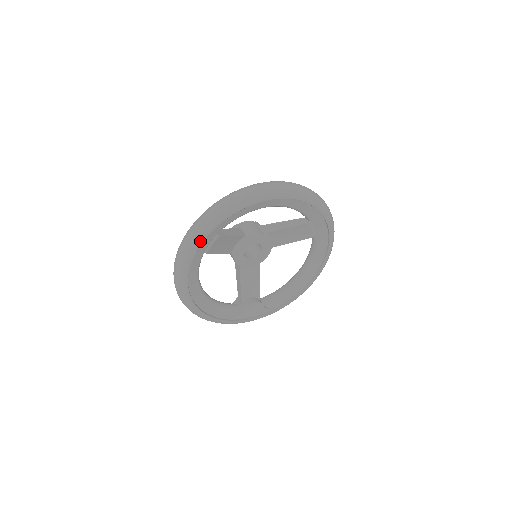
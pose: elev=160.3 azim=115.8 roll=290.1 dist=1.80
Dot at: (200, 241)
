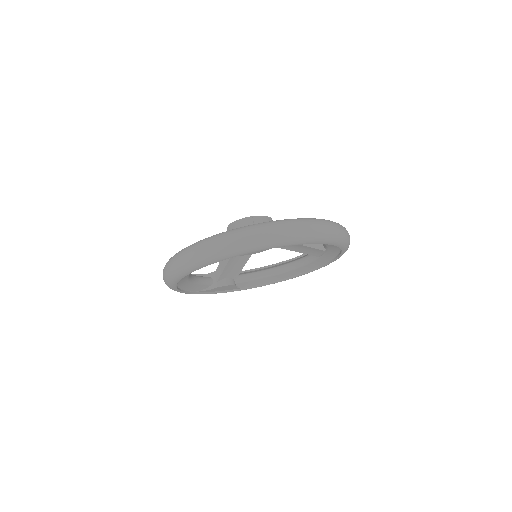
Dot at: (219, 260)
